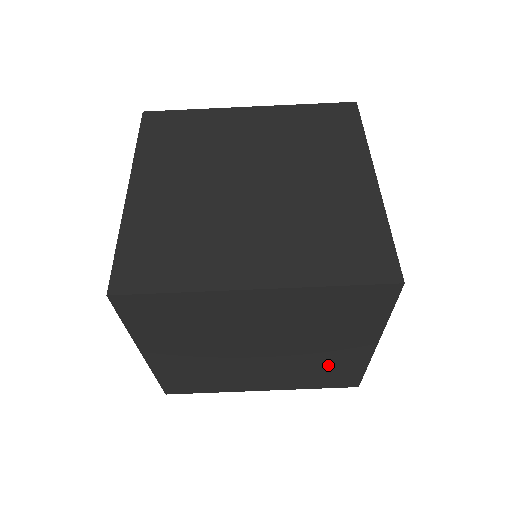
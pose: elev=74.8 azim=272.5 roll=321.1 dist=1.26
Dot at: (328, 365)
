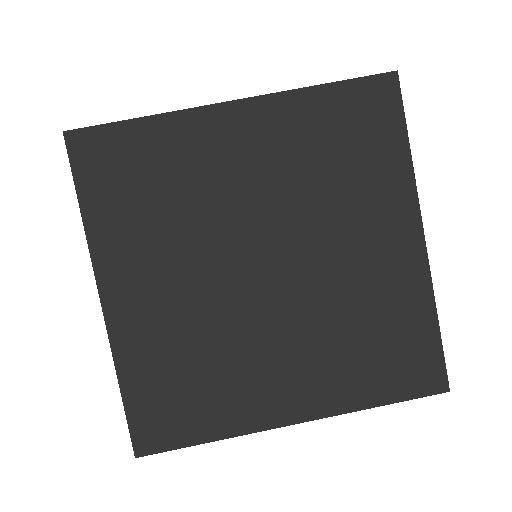
Dot at: (375, 308)
